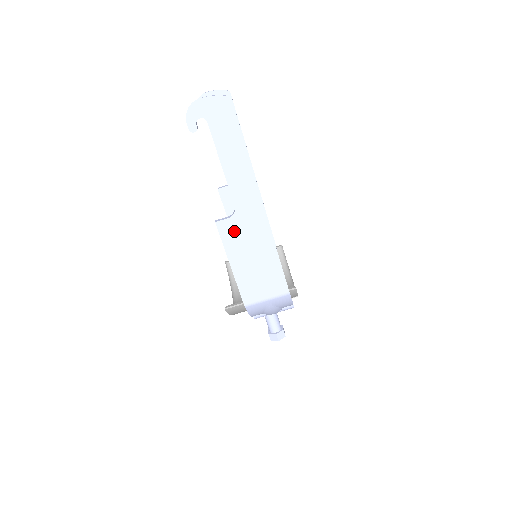
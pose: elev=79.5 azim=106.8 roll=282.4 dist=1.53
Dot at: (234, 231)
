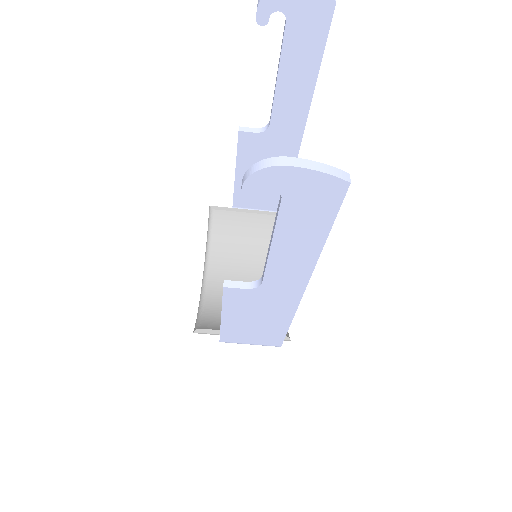
Dot at: (245, 299)
